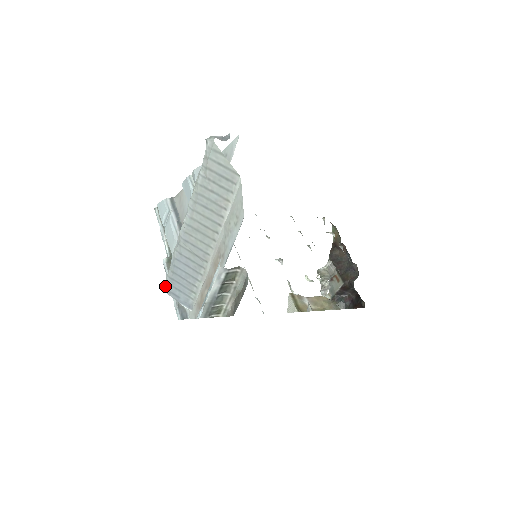
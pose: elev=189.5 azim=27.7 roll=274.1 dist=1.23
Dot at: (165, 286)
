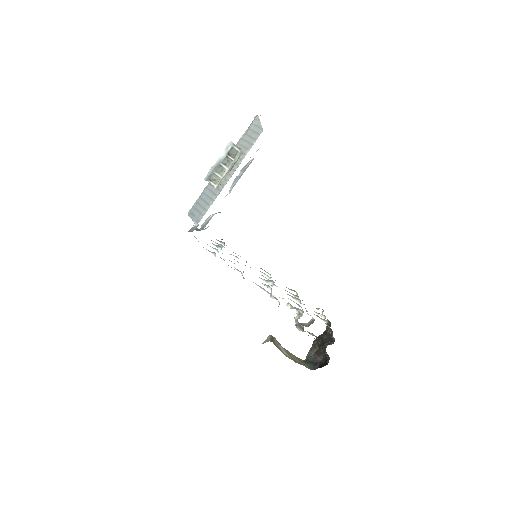
Dot at: (190, 210)
